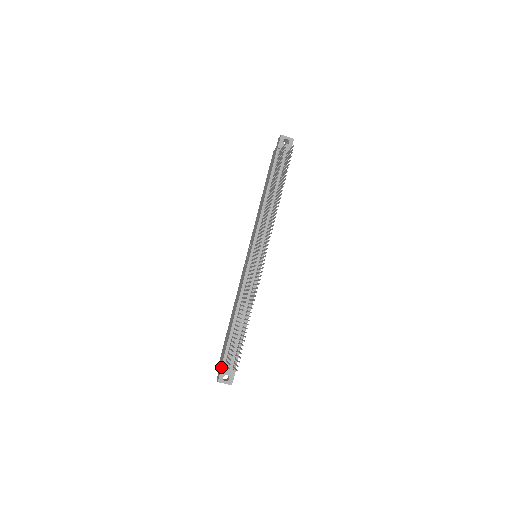
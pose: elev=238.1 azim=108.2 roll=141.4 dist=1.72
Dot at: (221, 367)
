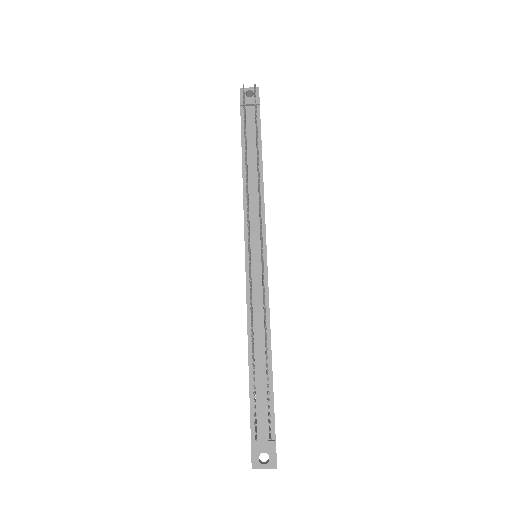
Dot at: occluded
